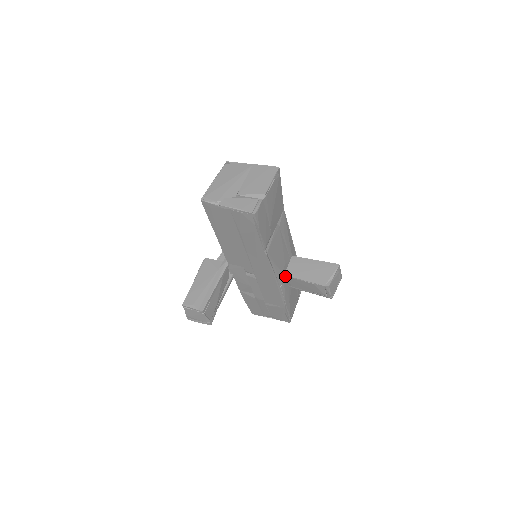
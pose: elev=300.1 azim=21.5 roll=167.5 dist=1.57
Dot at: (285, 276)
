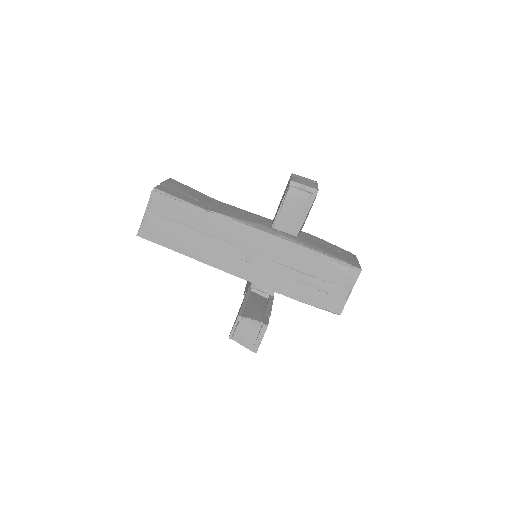
Dot at: (273, 228)
